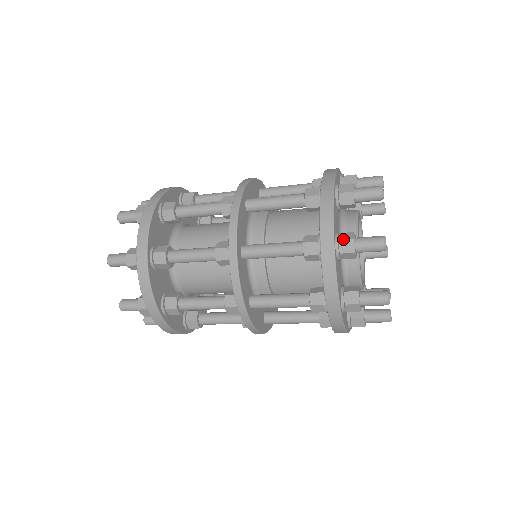
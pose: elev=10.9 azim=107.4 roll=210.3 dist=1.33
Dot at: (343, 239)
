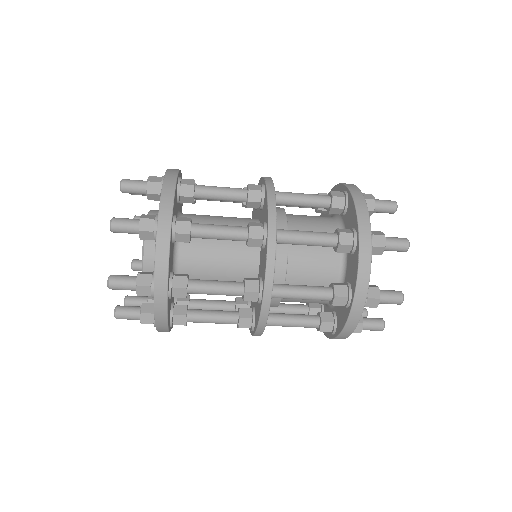
Dot at: (363, 193)
